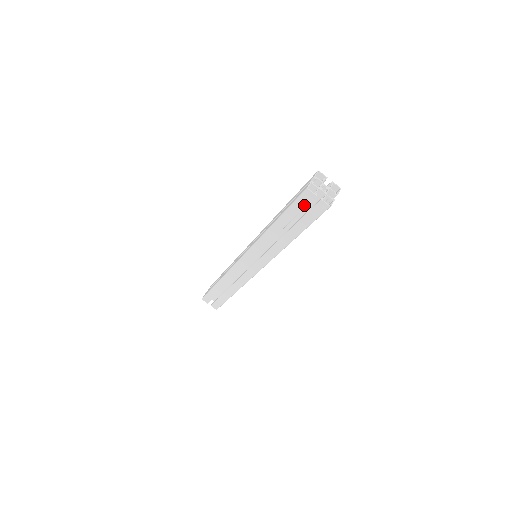
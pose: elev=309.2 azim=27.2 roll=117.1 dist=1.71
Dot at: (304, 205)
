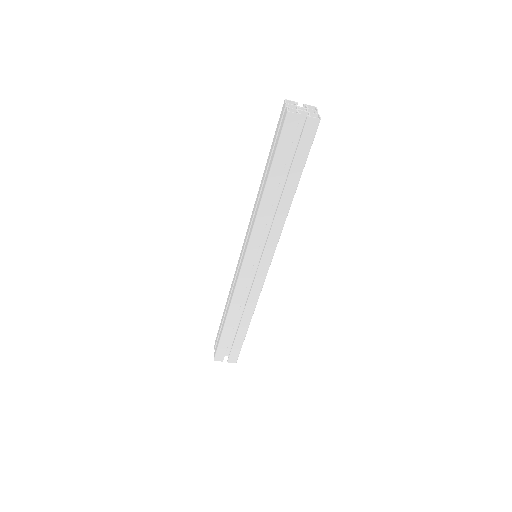
Dot at: (292, 137)
